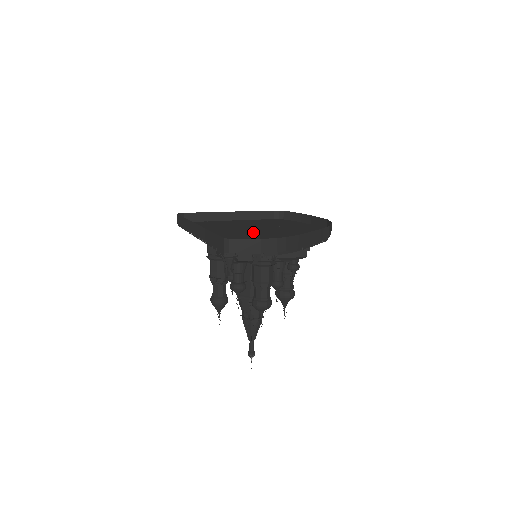
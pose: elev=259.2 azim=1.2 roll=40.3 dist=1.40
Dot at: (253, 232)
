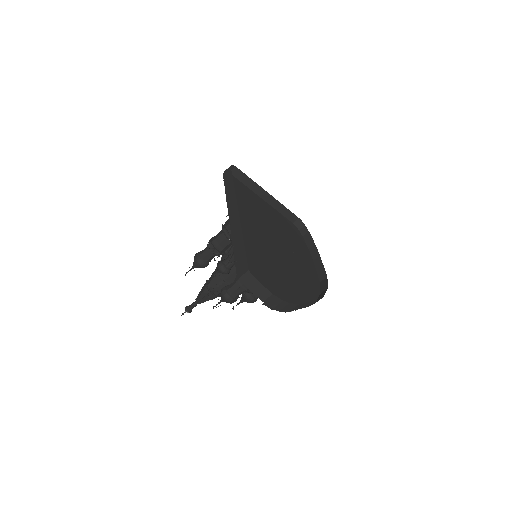
Dot at: (271, 245)
